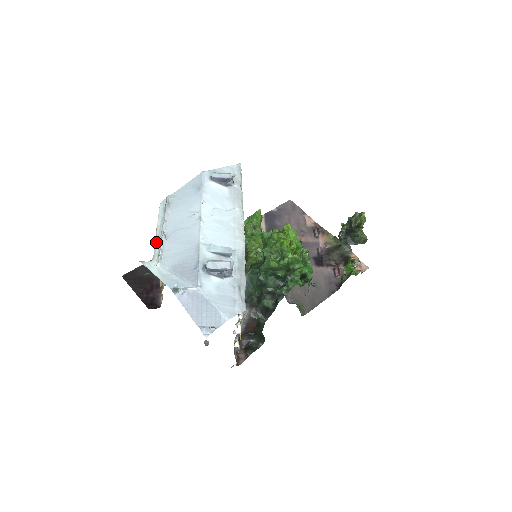
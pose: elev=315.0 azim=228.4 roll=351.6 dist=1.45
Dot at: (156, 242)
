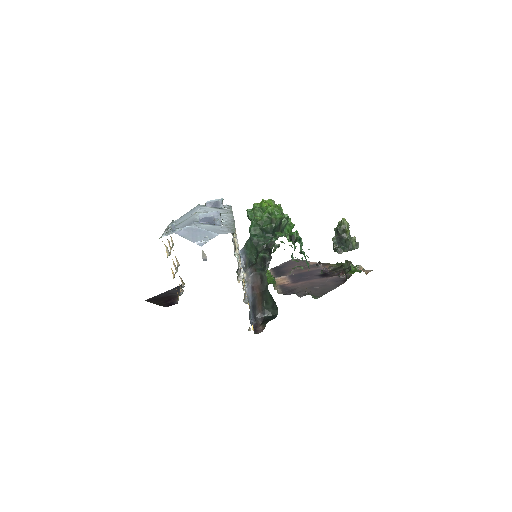
Dot at: (163, 234)
